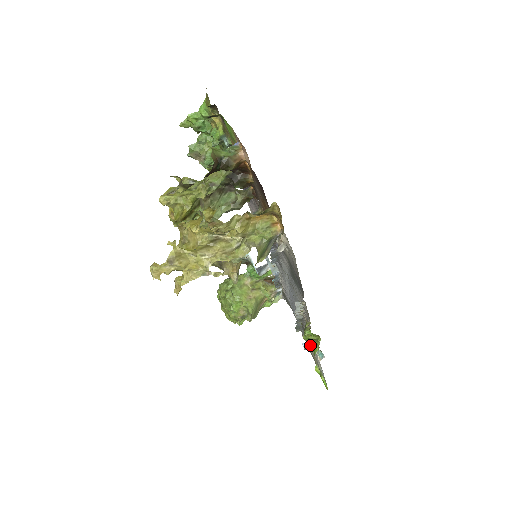
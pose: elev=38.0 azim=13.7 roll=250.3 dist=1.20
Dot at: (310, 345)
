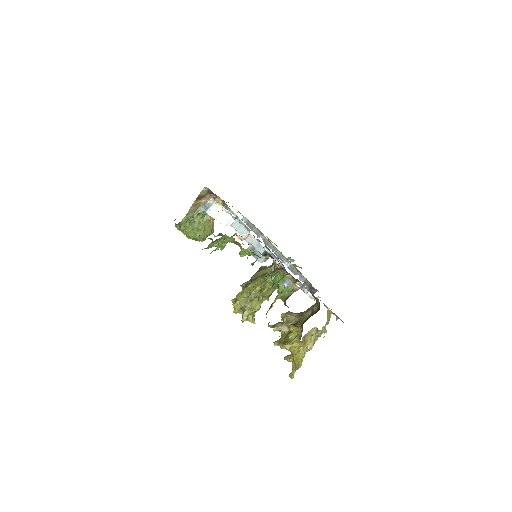
Dot at: occluded
